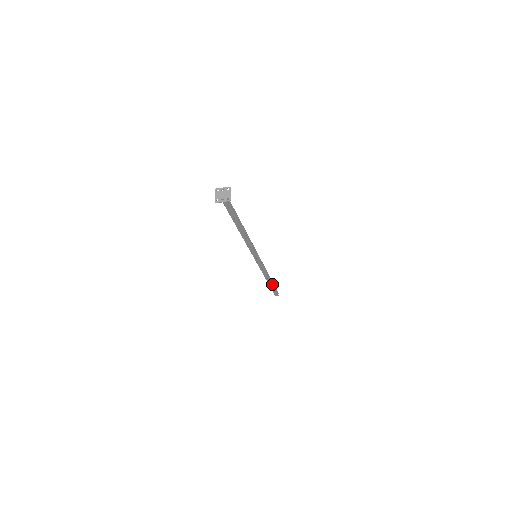
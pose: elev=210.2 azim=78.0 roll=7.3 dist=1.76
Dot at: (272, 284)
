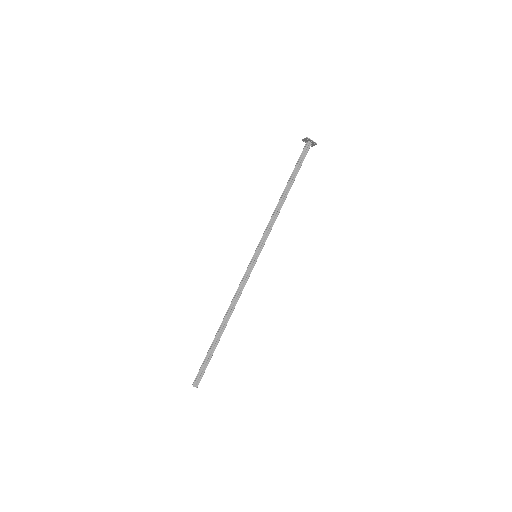
Dot at: (219, 340)
